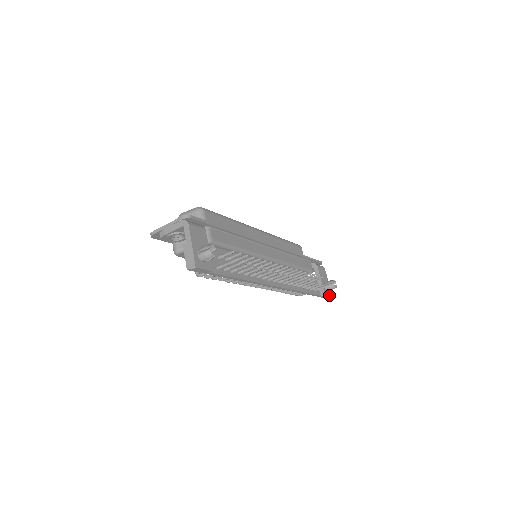
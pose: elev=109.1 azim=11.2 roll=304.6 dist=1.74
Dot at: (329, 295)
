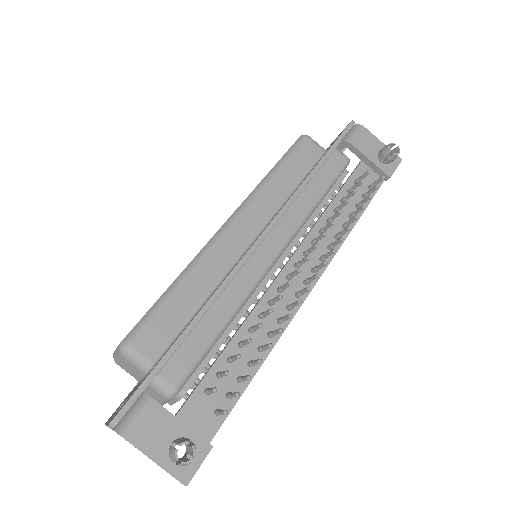
Dot at: (396, 165)
